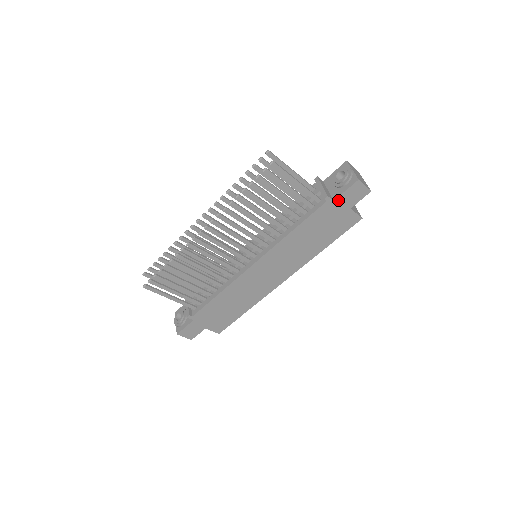
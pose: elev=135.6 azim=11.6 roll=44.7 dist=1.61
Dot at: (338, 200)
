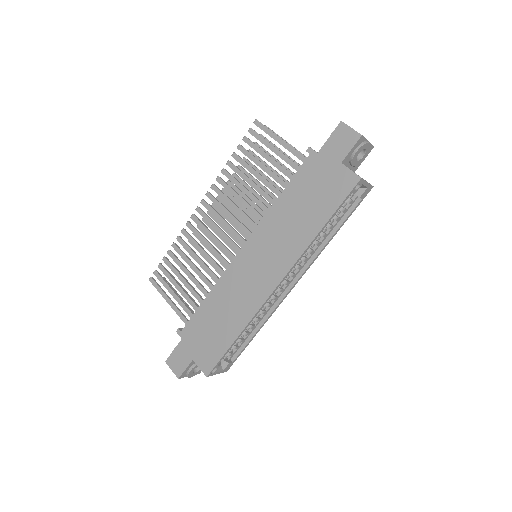
Dot at: (323, 152)
